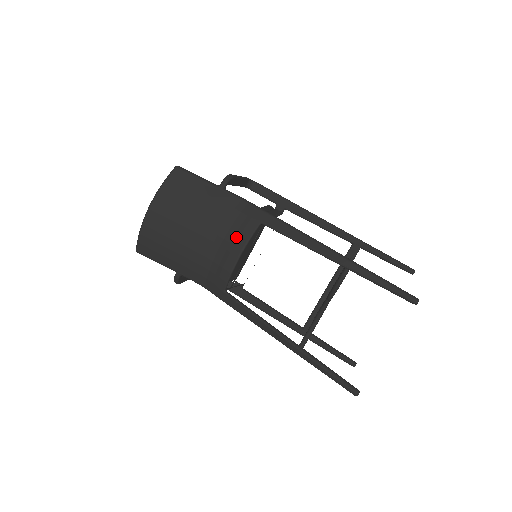
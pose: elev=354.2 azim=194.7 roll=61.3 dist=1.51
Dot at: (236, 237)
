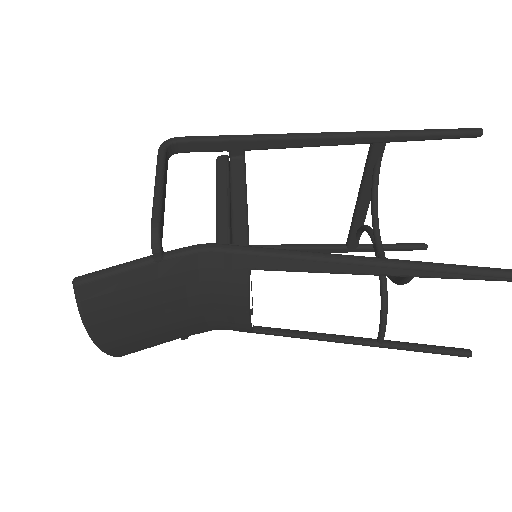
Dot at: (228, 297)
